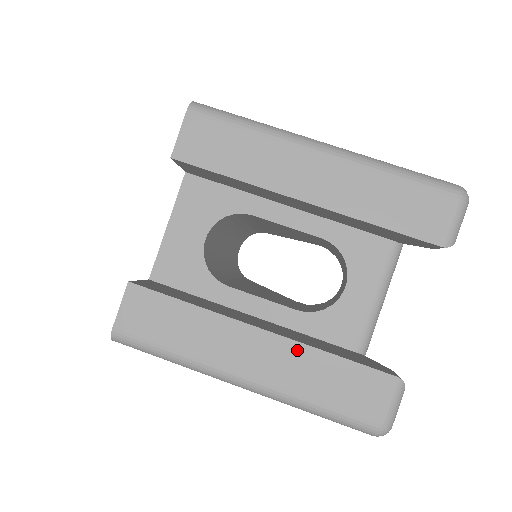
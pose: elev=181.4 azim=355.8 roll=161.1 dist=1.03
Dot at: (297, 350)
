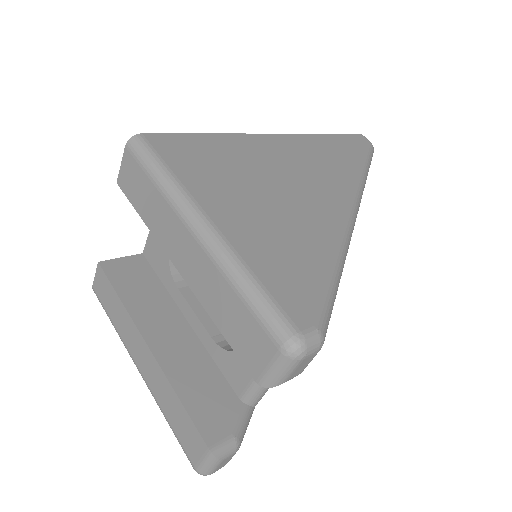
Dot at: (162, 376)
